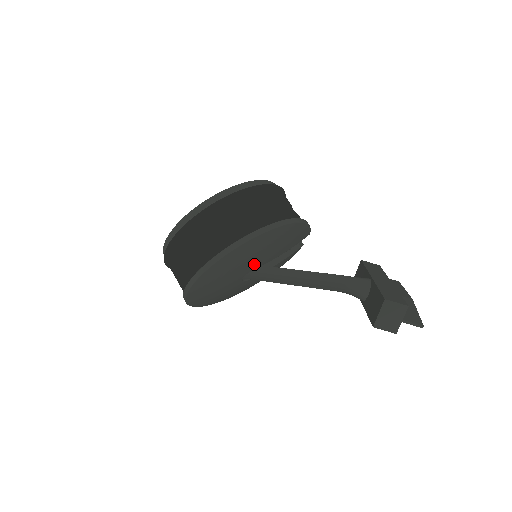
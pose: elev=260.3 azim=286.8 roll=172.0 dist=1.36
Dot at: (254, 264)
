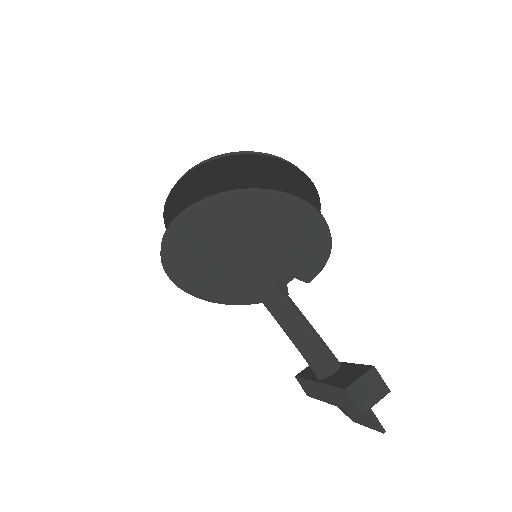
Dot at: (267, 246)
